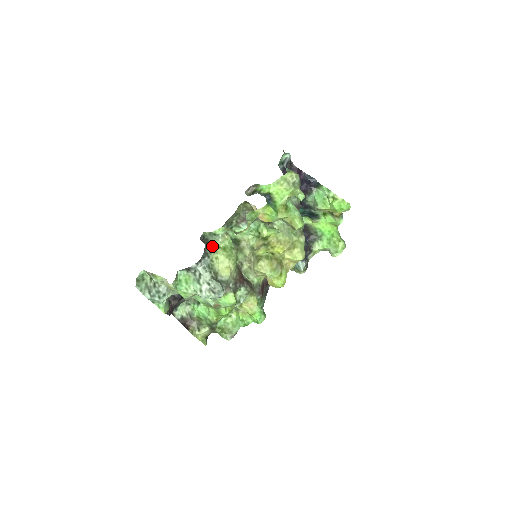
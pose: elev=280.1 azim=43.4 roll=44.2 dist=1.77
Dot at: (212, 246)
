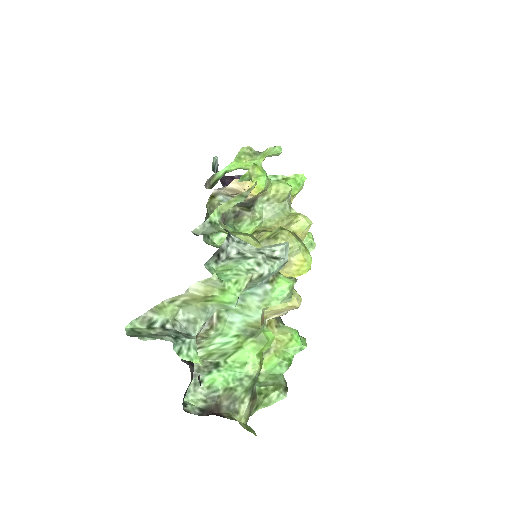
Dot at: (220, 231)
